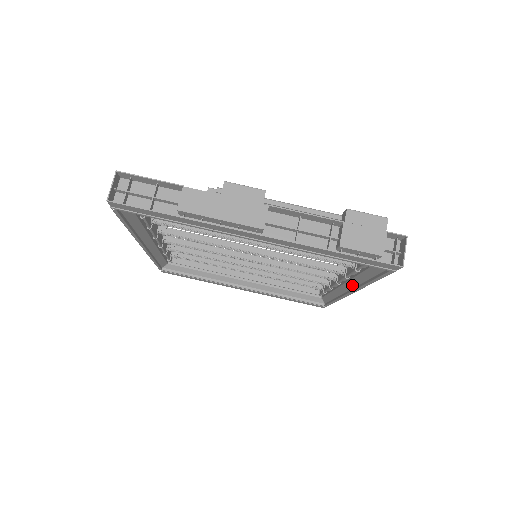
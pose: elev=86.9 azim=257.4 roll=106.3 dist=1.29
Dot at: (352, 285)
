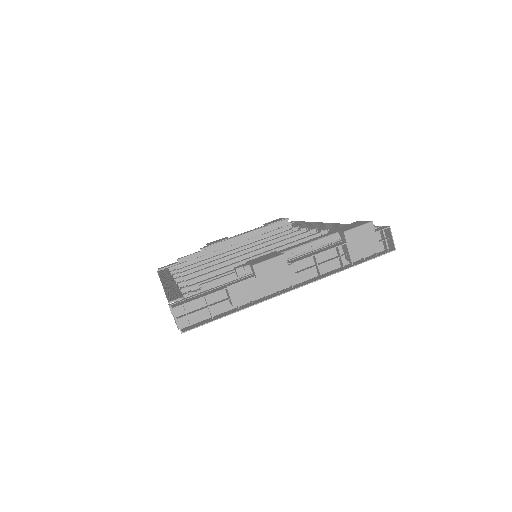
Dot at: occluded
